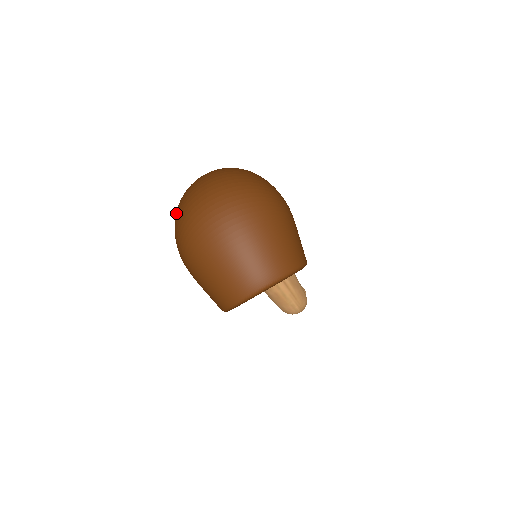
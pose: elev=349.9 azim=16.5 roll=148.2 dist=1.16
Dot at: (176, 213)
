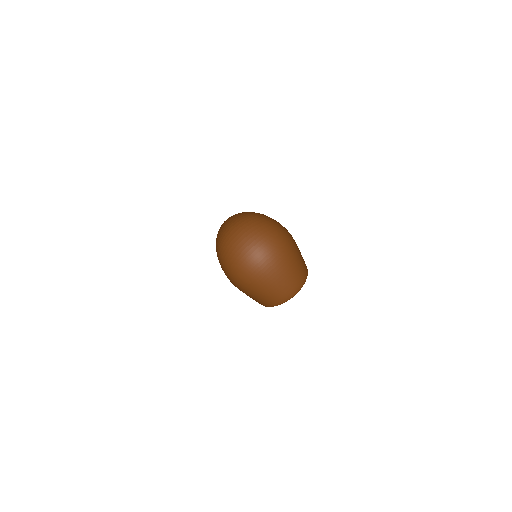
Dot at: (226, 256)
